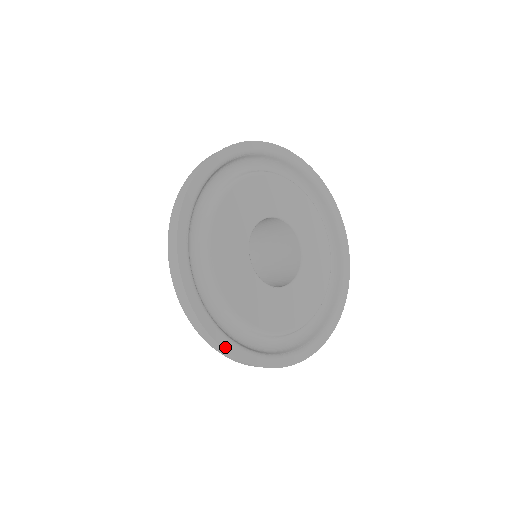
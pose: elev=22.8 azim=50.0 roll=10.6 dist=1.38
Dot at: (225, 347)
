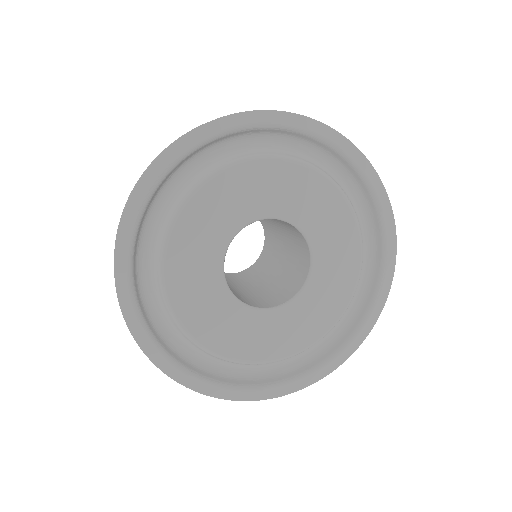
Dot at: (143, 346)
